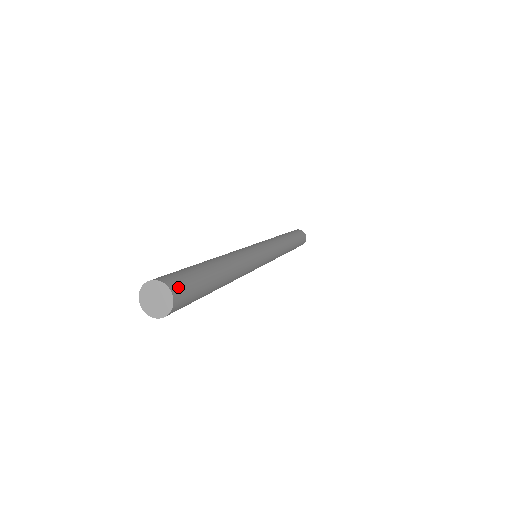
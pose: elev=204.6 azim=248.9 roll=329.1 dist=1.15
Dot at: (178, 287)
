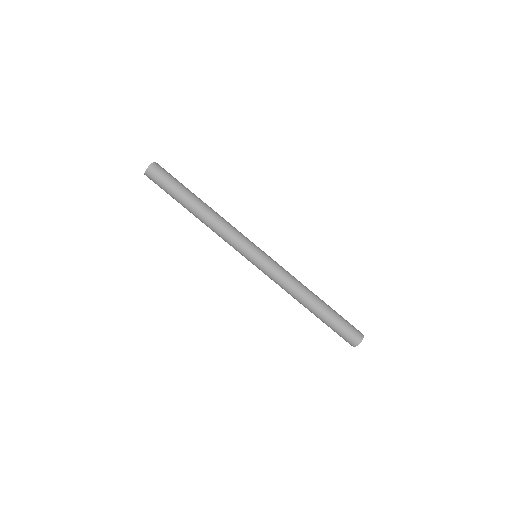
Dot at: (160, 166)
